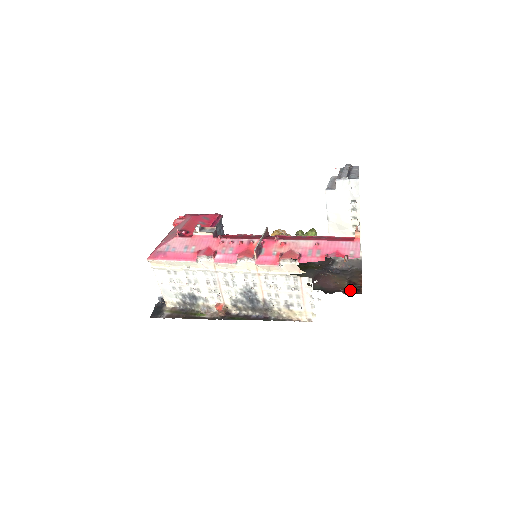
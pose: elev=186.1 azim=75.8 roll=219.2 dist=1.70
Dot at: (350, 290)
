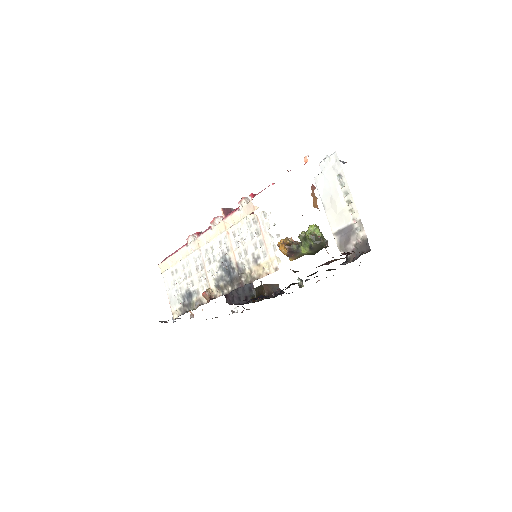
Dot at: (341, 255)
